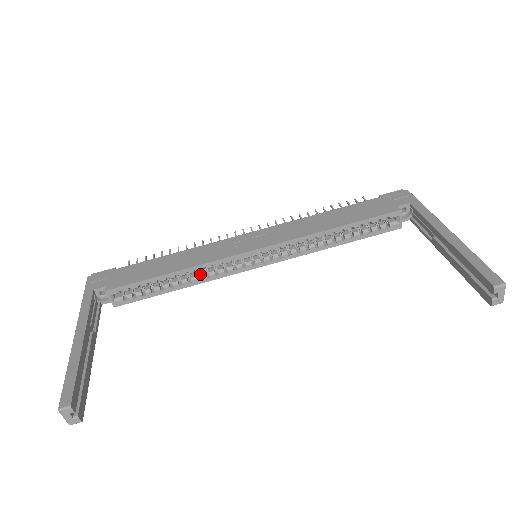
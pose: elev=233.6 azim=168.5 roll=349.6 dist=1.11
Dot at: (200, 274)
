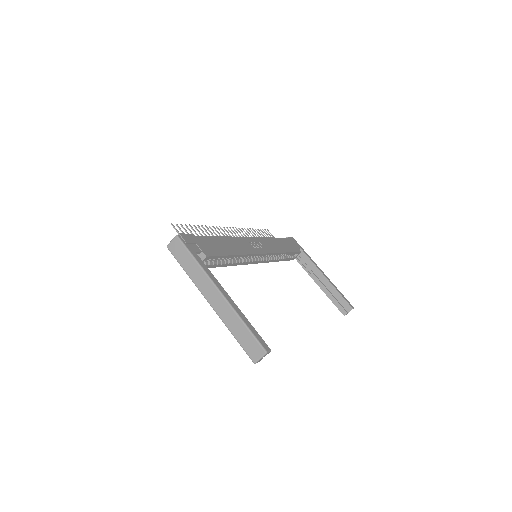
Dot at: (237, 259)
